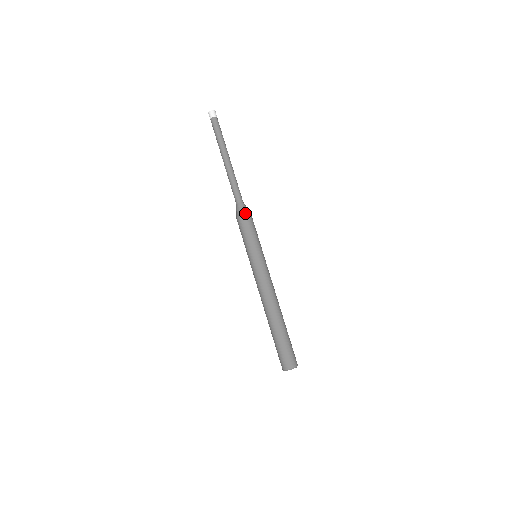
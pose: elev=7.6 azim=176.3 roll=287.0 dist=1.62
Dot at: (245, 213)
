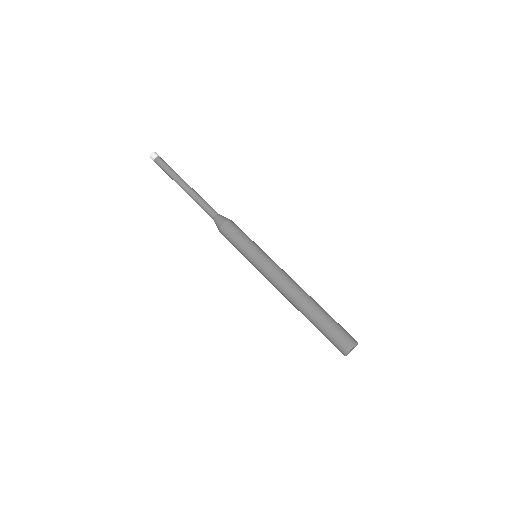
Dot at: (221, 224)
